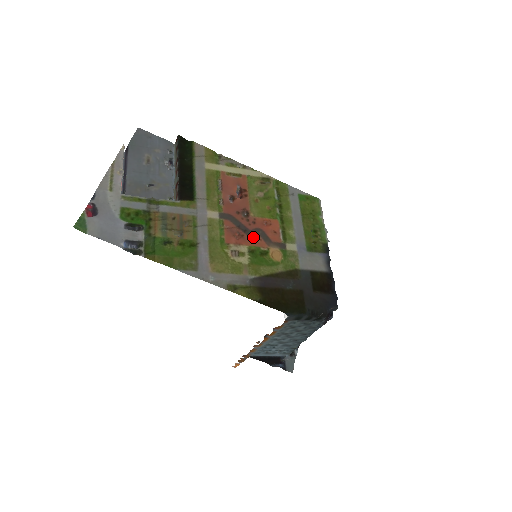
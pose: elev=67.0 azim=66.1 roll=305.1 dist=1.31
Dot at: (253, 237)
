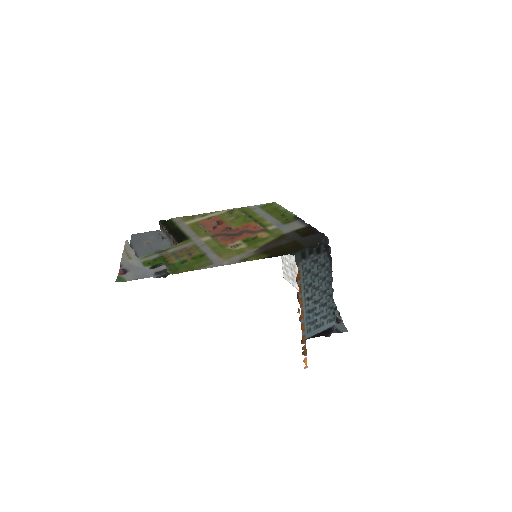
Dot at: (241, 235)
